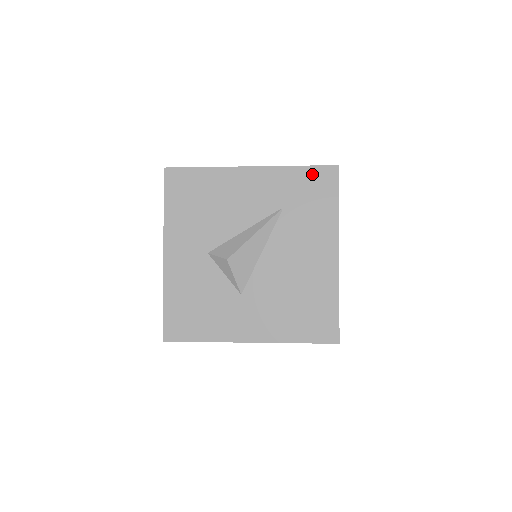
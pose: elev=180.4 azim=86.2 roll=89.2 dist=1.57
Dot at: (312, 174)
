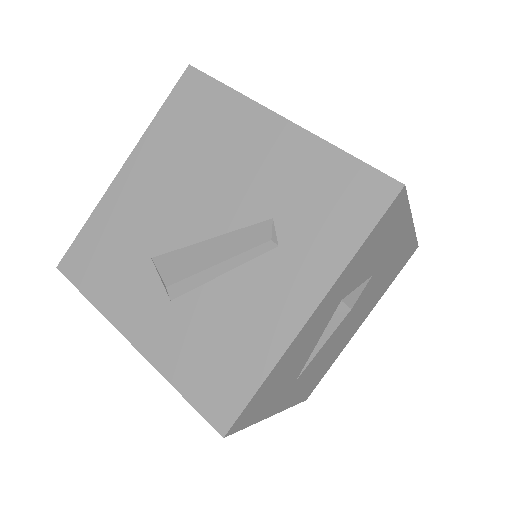
Dot at: occluded
